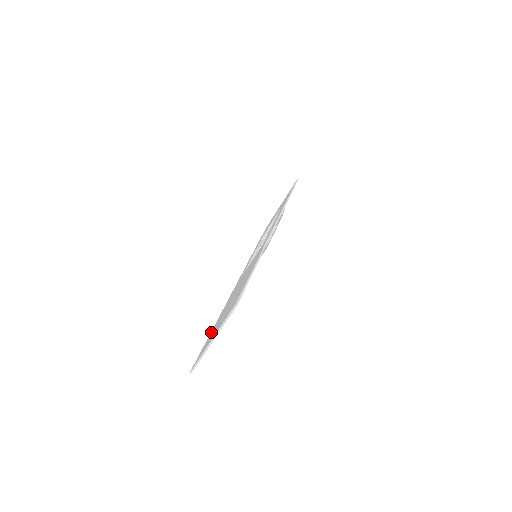
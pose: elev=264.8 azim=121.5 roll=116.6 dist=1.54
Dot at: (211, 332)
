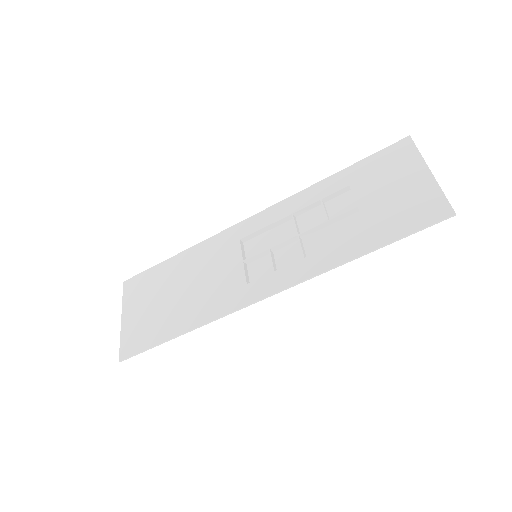
Dot at: (161, 268)
